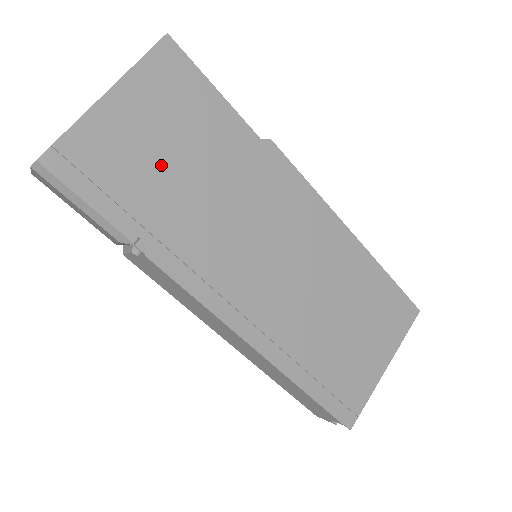
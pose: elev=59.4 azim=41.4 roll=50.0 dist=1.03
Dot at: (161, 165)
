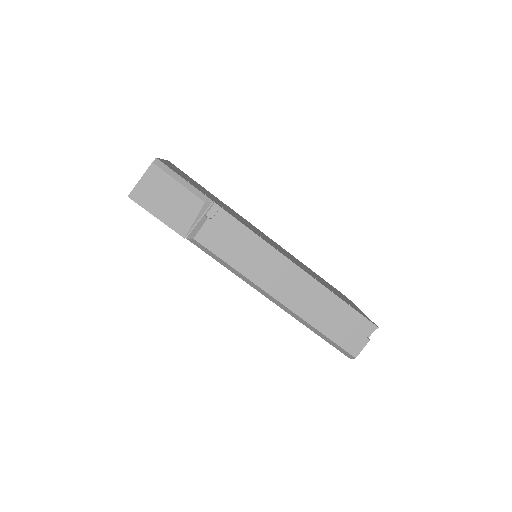
Dot at: (200, 188)
